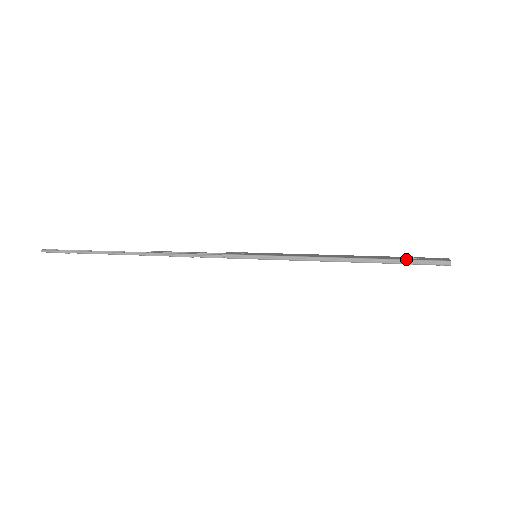
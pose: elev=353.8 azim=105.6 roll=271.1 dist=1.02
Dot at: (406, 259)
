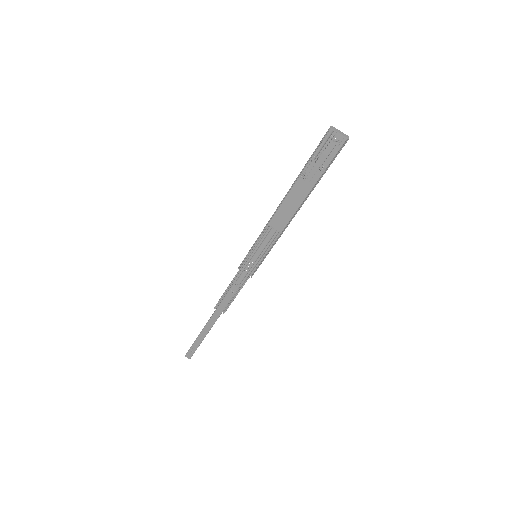
Dot at: (311, 158)
